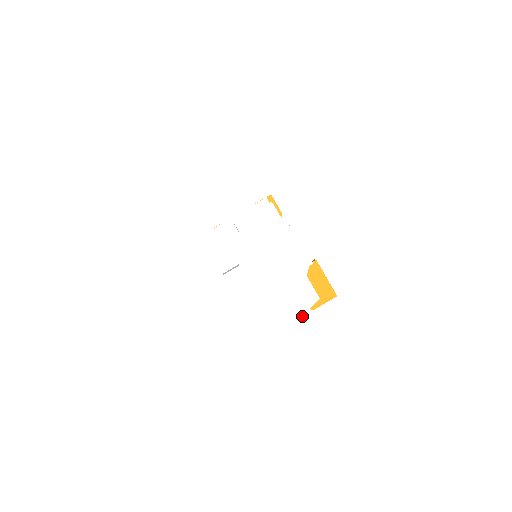
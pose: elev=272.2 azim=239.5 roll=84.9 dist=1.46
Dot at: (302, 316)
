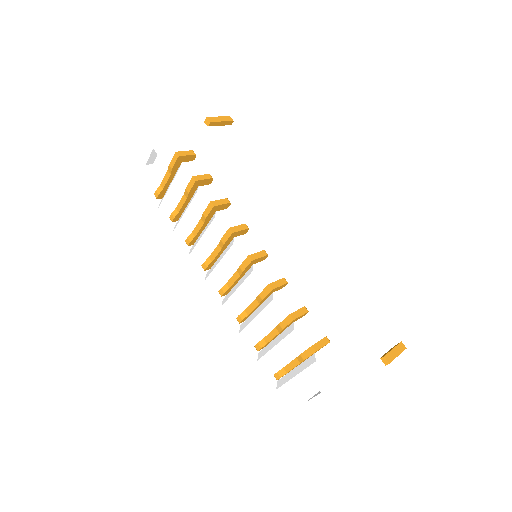
Dot at: occluded
